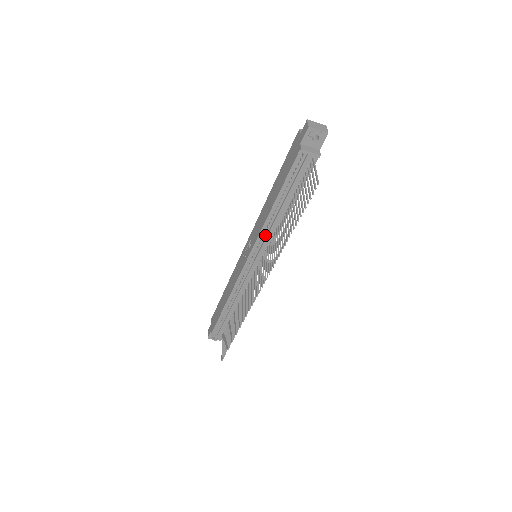
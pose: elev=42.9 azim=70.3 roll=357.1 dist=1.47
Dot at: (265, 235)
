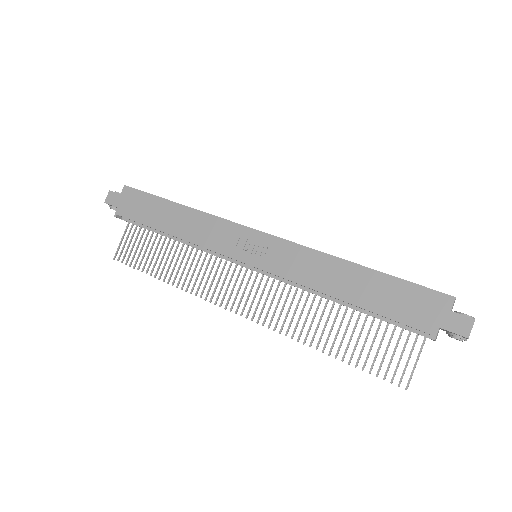
Dot at: occluded
